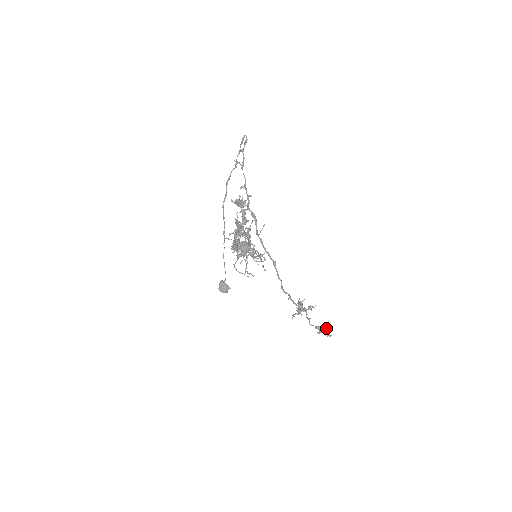
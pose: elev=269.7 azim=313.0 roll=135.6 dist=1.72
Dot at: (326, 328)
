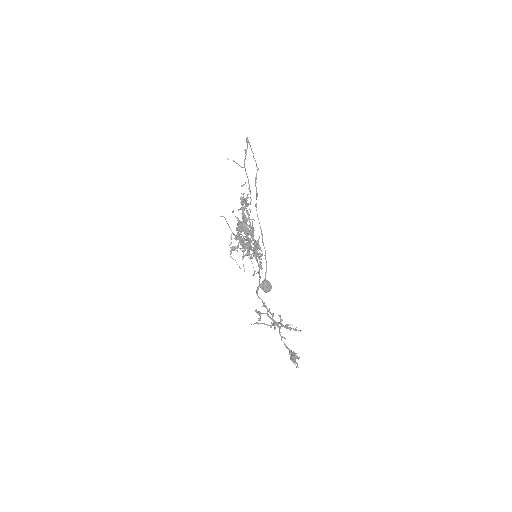
Dot at: (297, 357)
